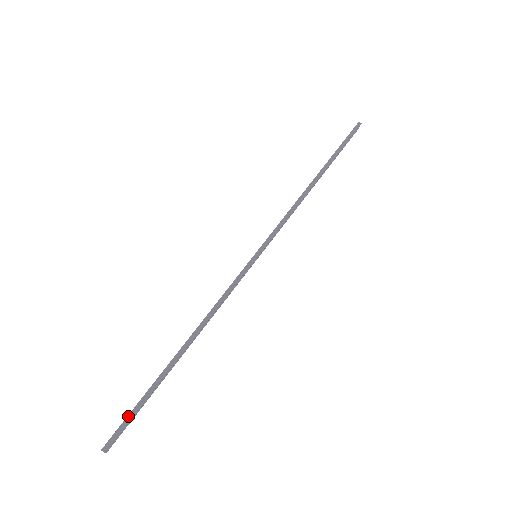
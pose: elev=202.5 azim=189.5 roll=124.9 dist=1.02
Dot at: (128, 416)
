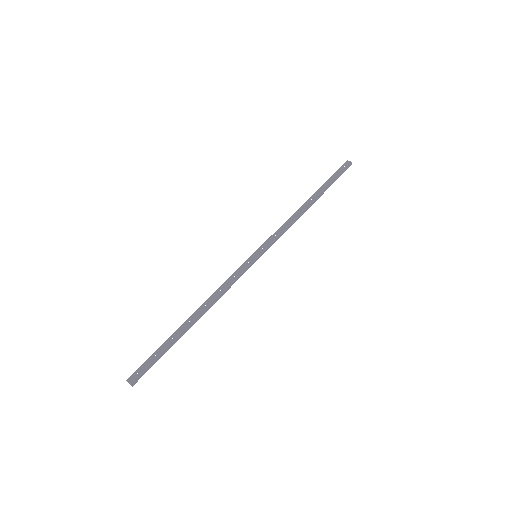
Dot at: (152, 364)
